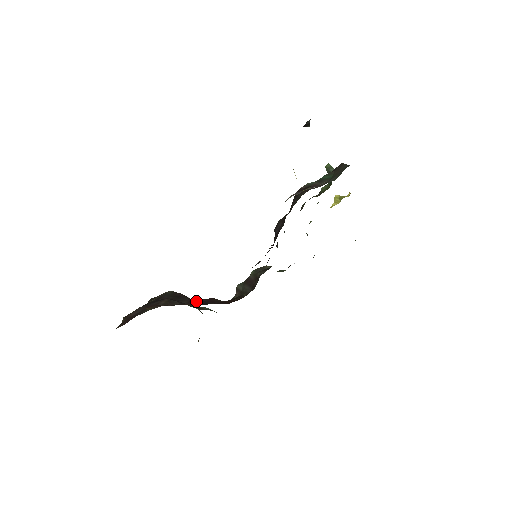
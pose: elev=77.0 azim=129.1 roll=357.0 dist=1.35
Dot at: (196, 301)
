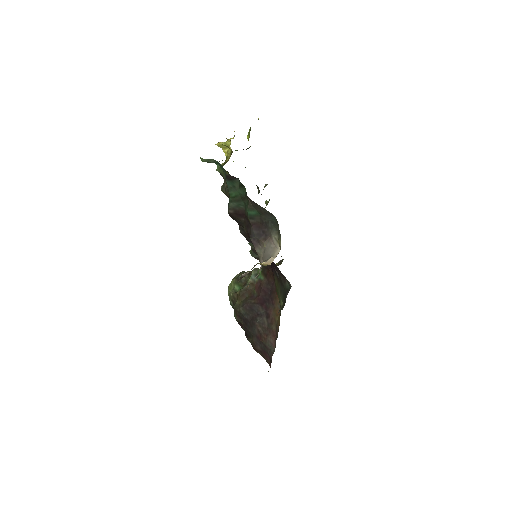
Dot at: (262, 301)
